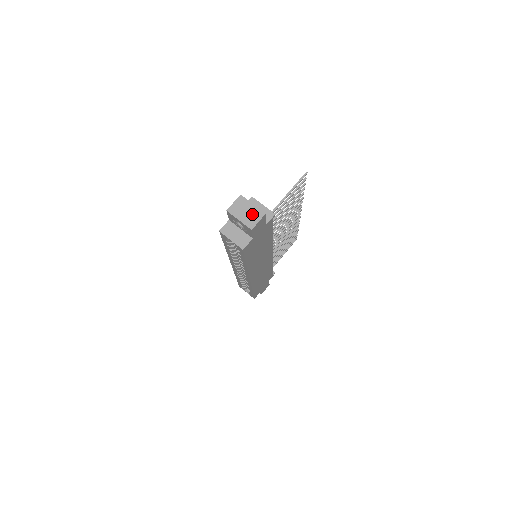
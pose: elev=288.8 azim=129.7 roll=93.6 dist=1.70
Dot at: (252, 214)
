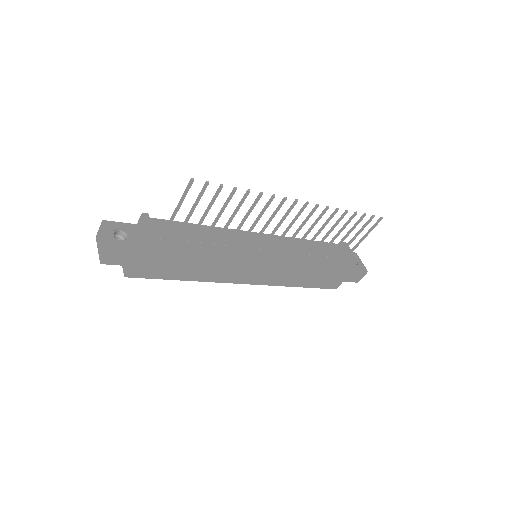
Dot at: (103, 245)
